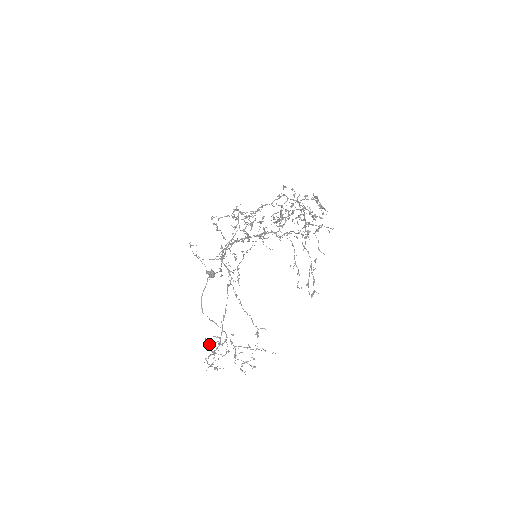
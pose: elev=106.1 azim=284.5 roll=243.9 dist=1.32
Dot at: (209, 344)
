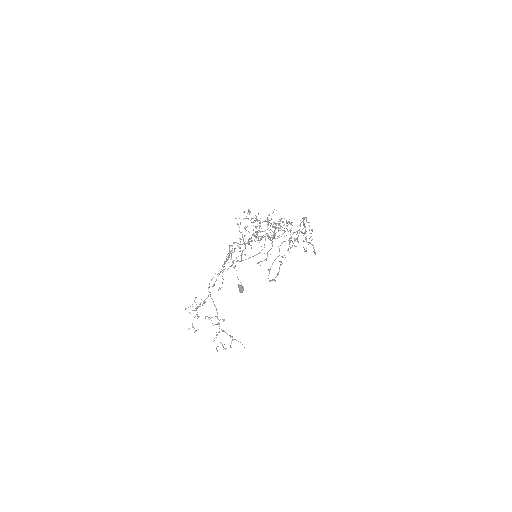
Dot at: occluded
